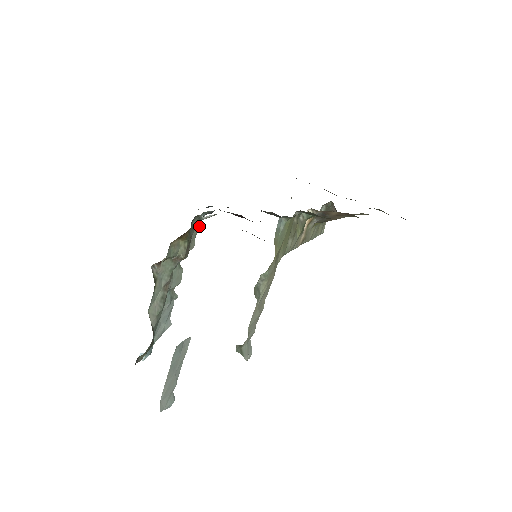
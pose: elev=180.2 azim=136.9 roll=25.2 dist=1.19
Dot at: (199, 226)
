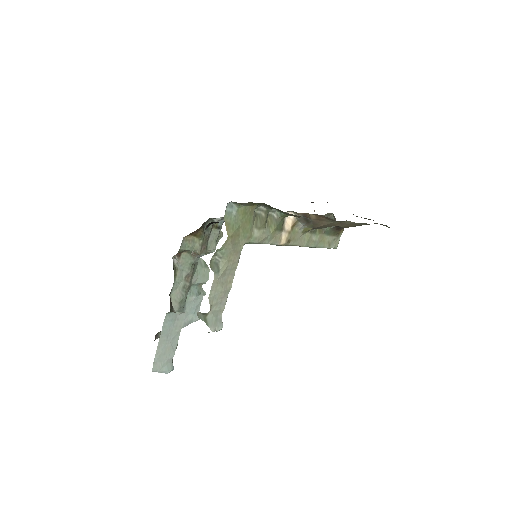
Dot at: (219, 231)
